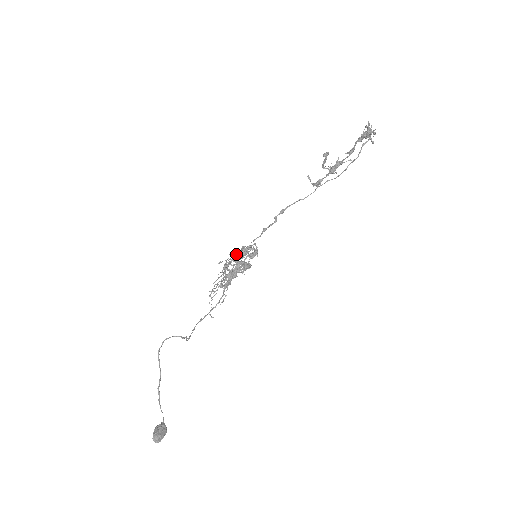
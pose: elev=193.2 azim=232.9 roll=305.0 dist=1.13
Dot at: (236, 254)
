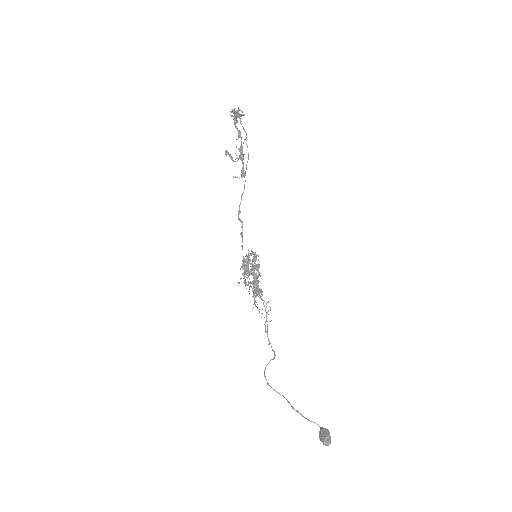
Dot at: (242, 268)
